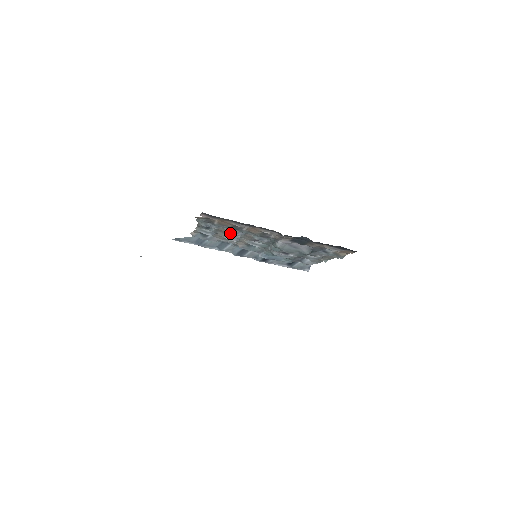
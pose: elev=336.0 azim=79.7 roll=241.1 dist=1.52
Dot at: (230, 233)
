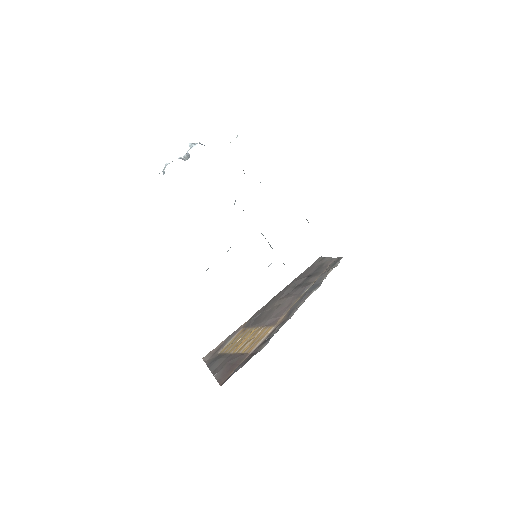
Dot at: occluded
